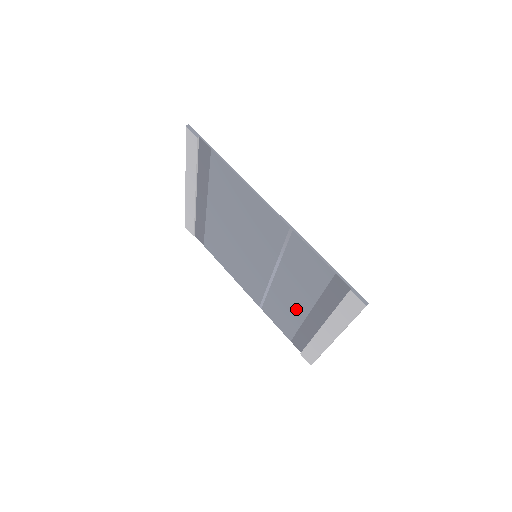
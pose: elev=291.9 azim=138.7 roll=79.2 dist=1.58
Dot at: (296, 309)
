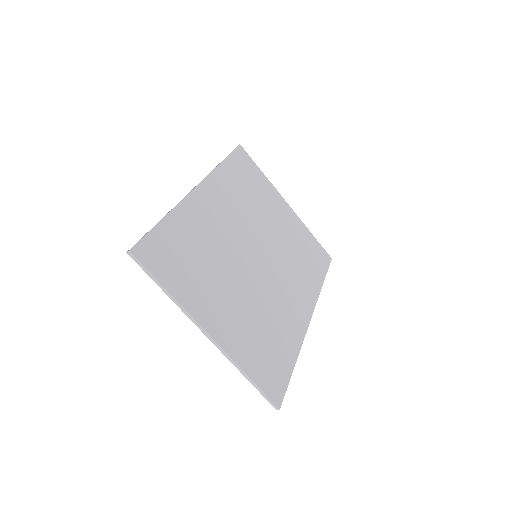
Dot at: (242, 310)
